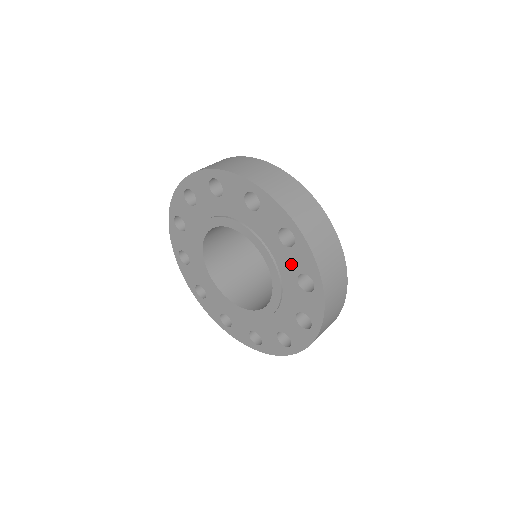
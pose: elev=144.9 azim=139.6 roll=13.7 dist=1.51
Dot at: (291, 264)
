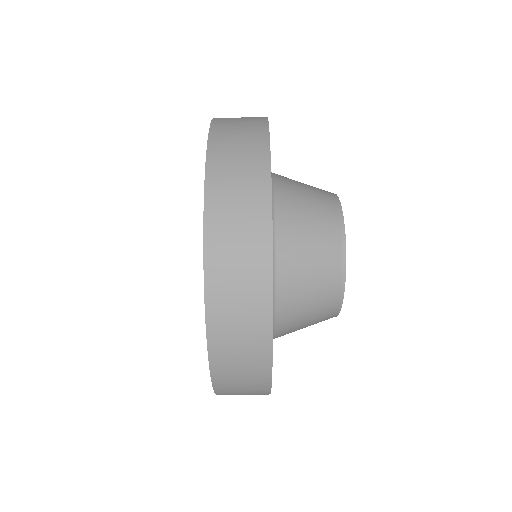
Dot at: occluded
